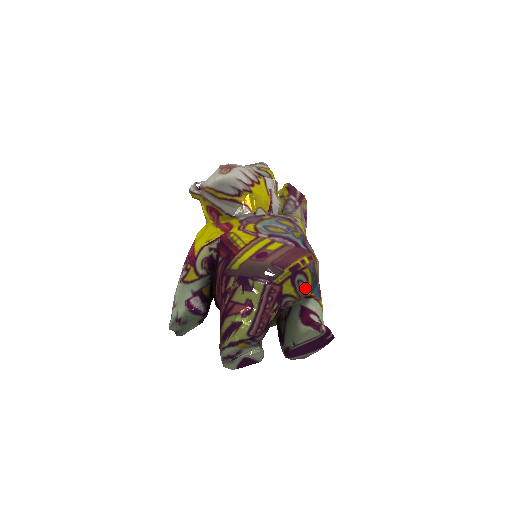
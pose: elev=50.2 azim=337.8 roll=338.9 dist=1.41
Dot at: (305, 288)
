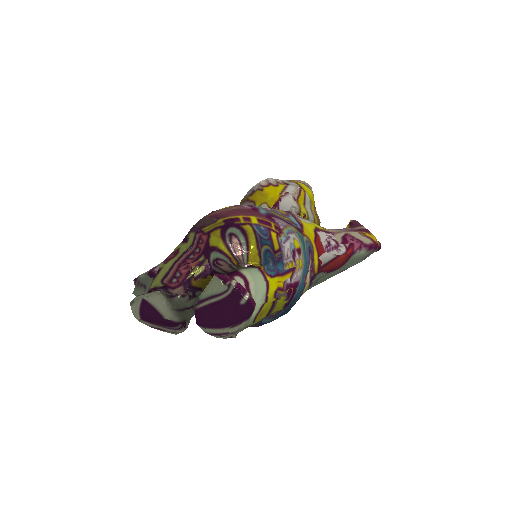
Dot at: (243, 249)
